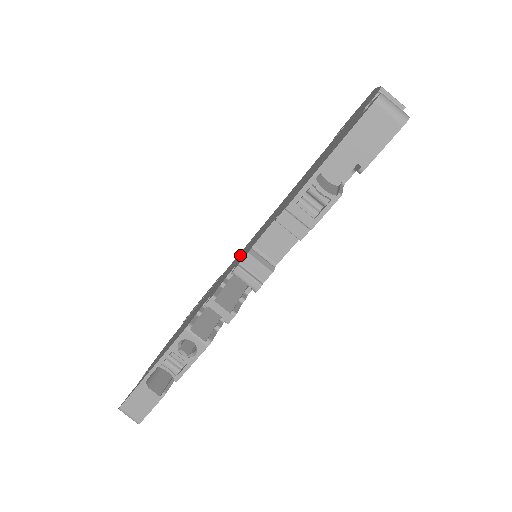
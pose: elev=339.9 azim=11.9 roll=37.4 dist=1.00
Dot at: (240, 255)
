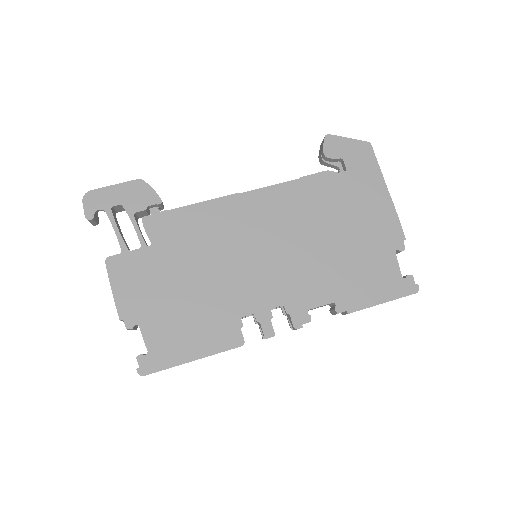
Dot at: (244, 250)
